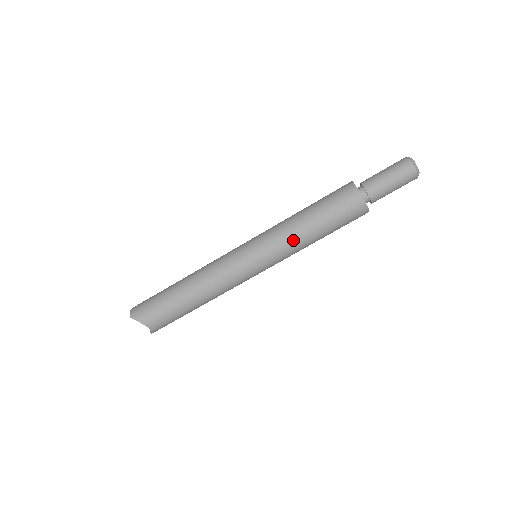
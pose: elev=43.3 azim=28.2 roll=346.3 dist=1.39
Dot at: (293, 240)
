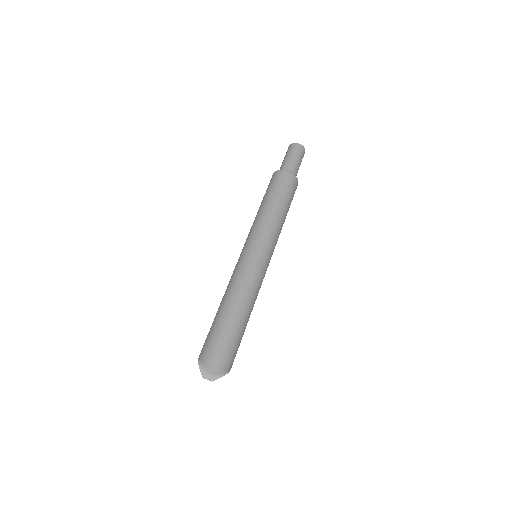
Dot at: (281, 229)
